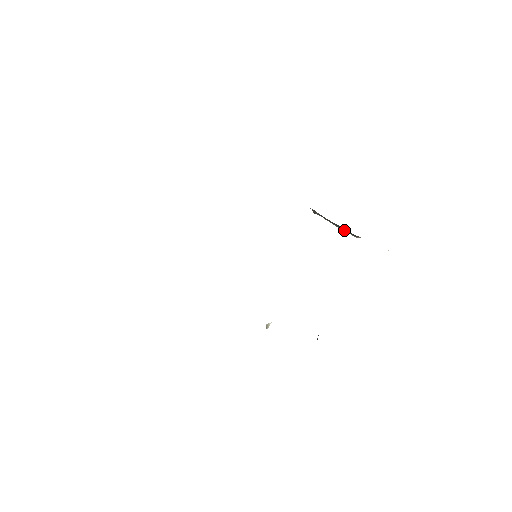
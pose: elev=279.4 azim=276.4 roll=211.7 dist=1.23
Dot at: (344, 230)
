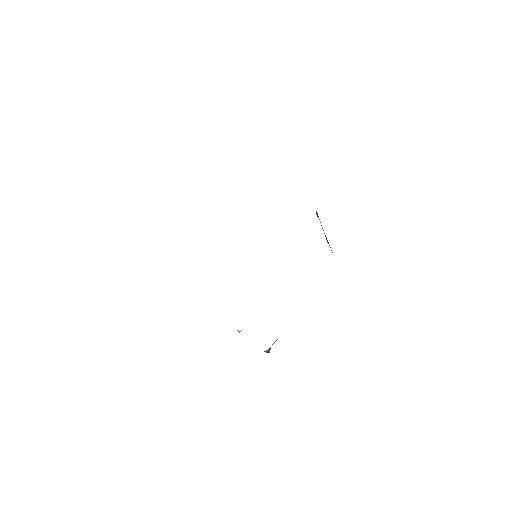
Dot at: occluded
